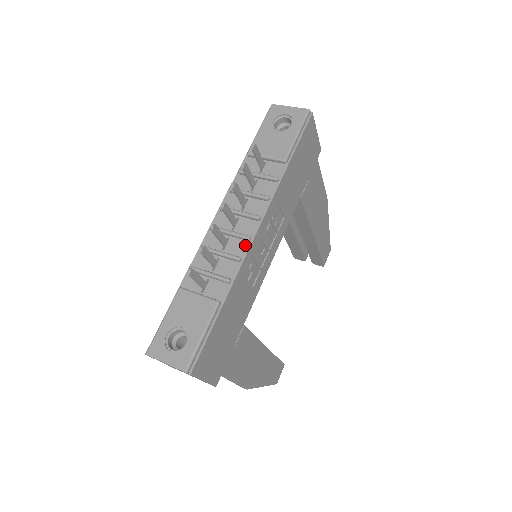
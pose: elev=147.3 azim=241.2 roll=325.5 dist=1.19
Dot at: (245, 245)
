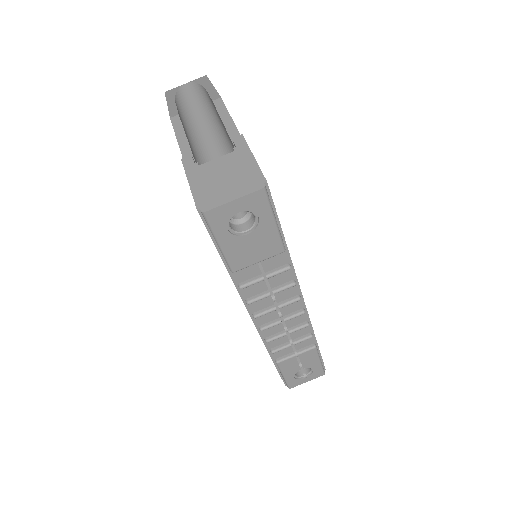
Dot at: (302, 315)
